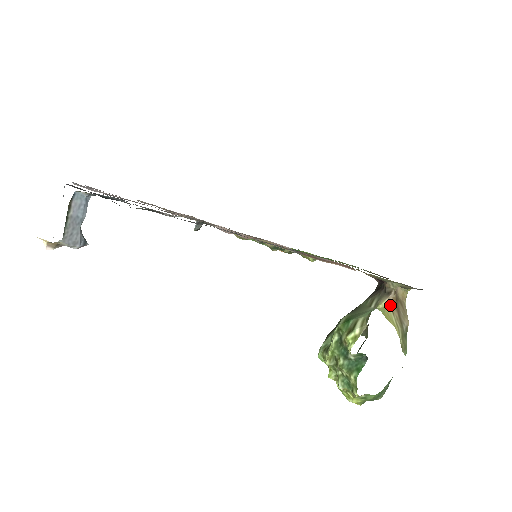
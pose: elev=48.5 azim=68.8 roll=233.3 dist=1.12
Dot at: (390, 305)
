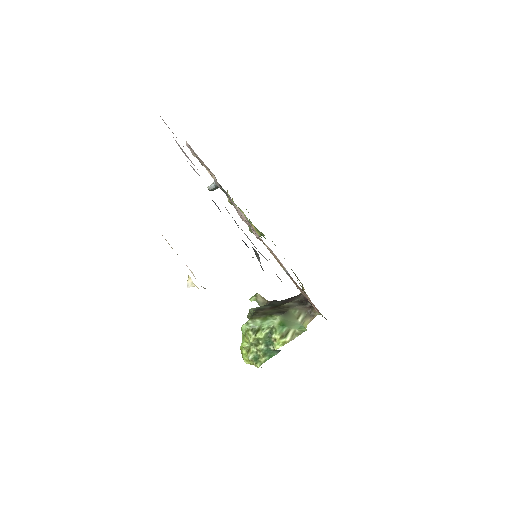
Dot at: occluded
